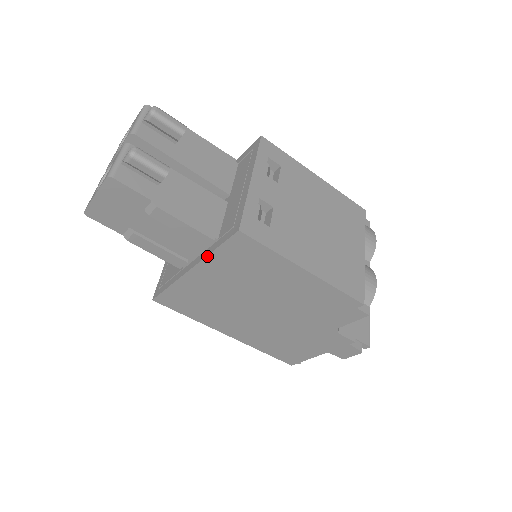
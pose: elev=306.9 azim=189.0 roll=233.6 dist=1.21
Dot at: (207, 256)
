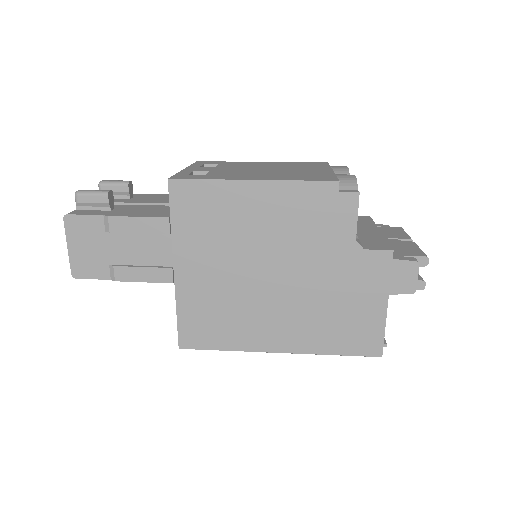
Dot at: (172, 236)
